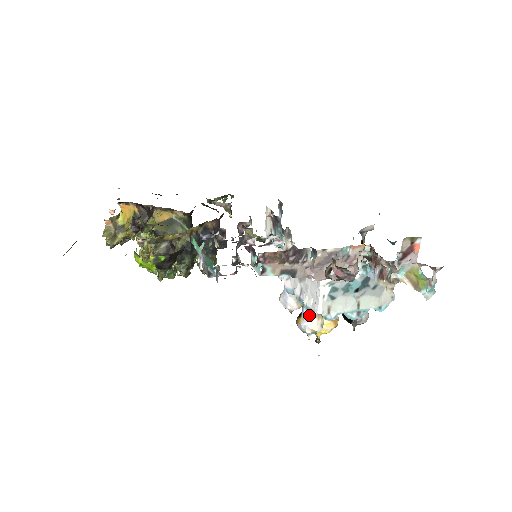
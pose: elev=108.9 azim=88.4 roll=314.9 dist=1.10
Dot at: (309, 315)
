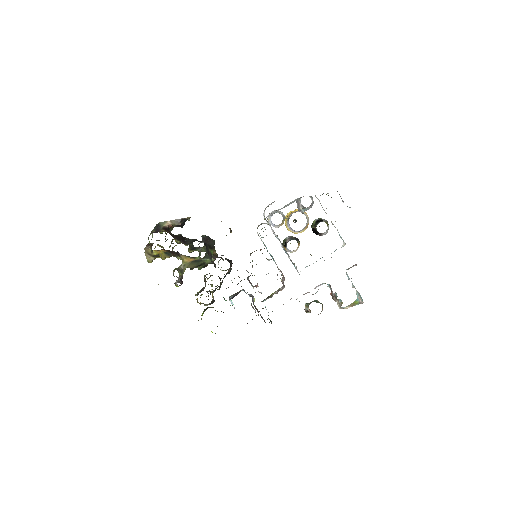
Dot at: (291, 251)
